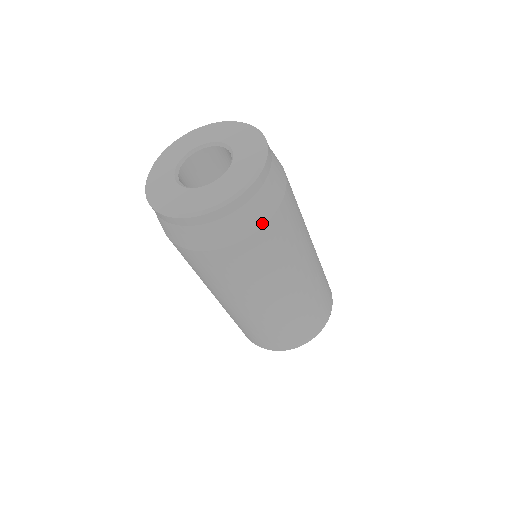
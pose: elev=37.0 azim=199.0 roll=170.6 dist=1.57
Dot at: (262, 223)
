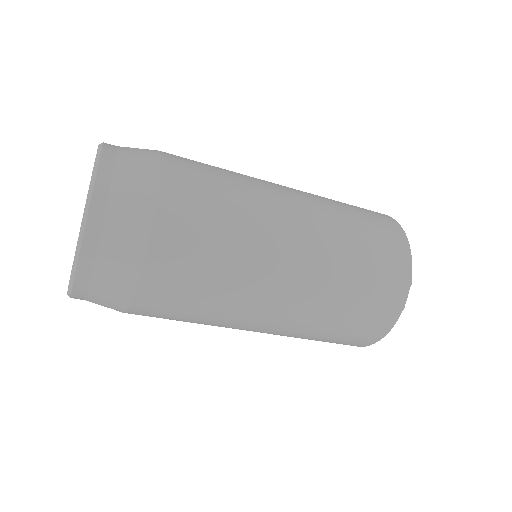
Dot at: (128, 296)
